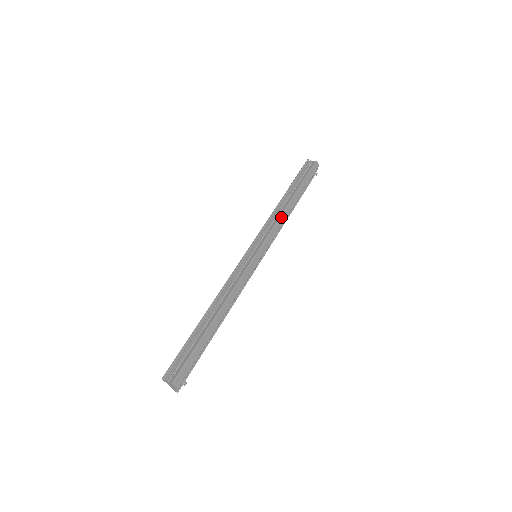
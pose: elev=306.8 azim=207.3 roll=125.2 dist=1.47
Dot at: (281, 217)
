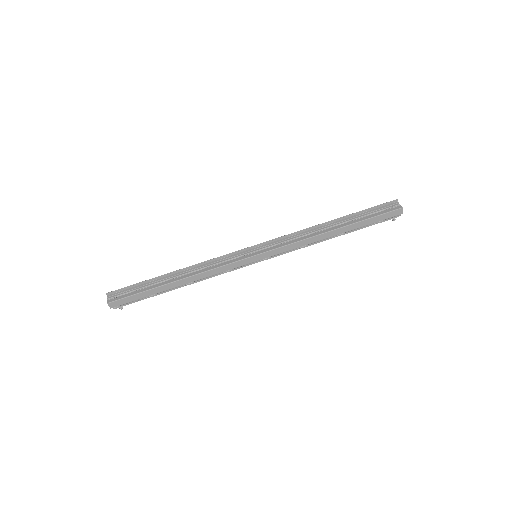
Dot at: (308, 239)
